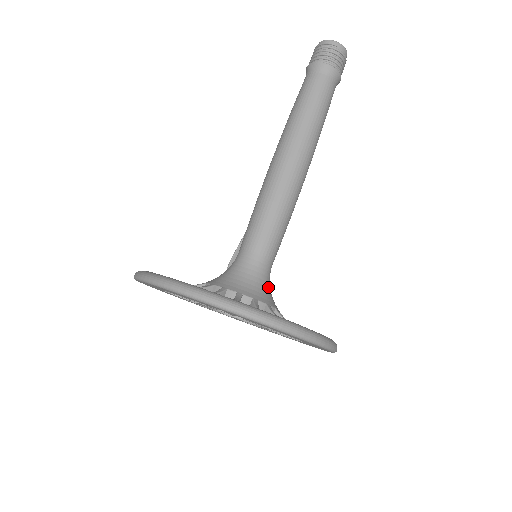
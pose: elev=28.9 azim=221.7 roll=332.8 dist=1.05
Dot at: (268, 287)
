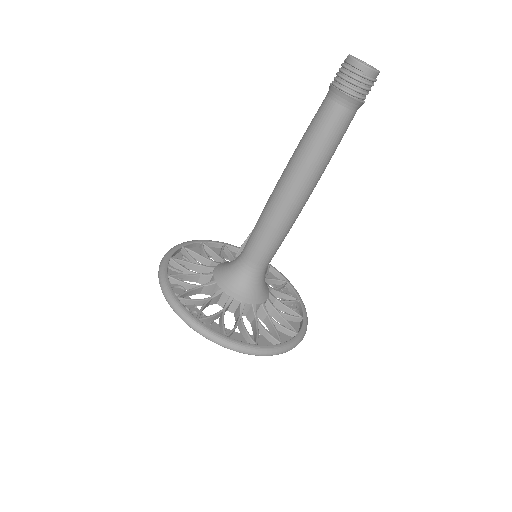
Dot at: (260, 285)
